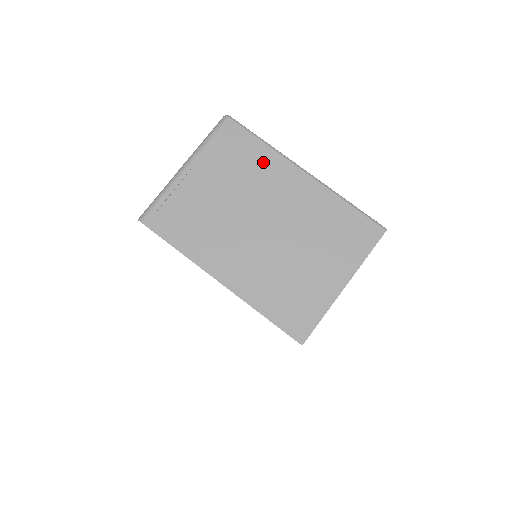
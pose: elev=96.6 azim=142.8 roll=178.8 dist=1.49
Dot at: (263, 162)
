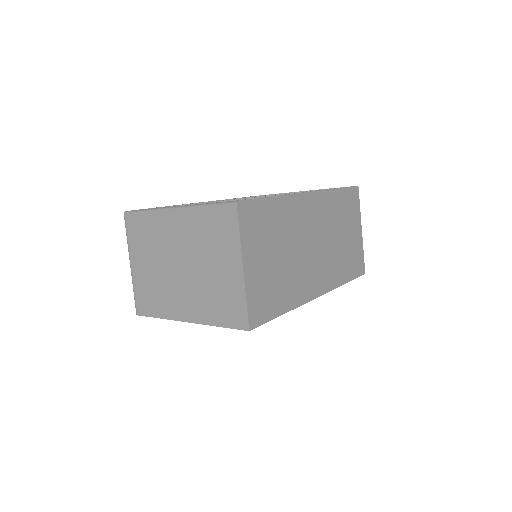
Dot at: (153, 225)
